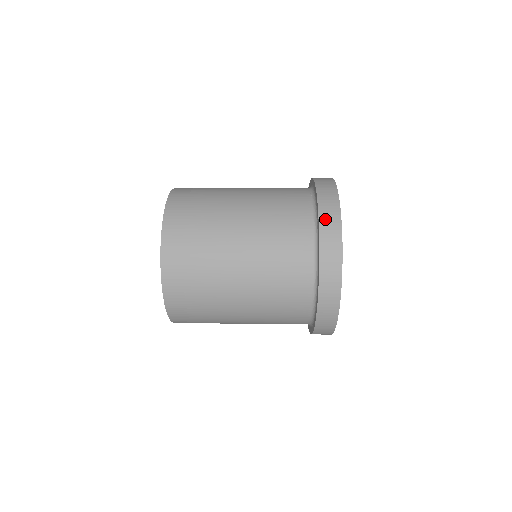
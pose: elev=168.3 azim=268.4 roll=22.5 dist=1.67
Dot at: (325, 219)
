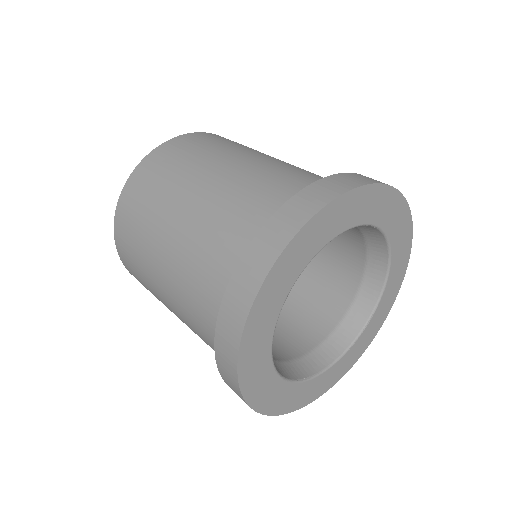
Dot at: (284, 215)
